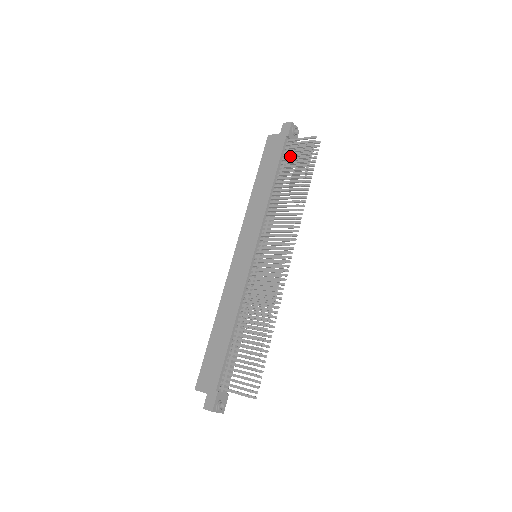
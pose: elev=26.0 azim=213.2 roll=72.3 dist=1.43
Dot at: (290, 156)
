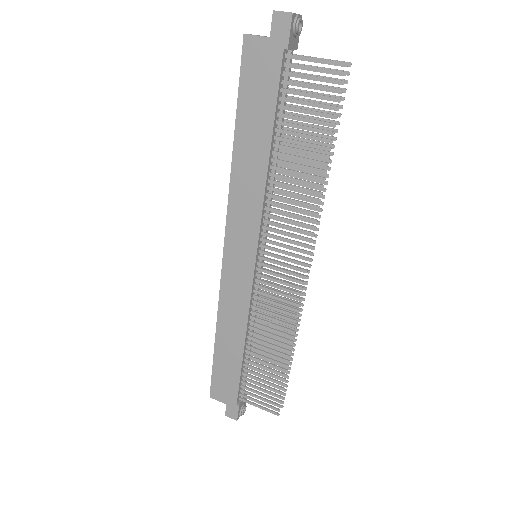
Dot at: occluded
